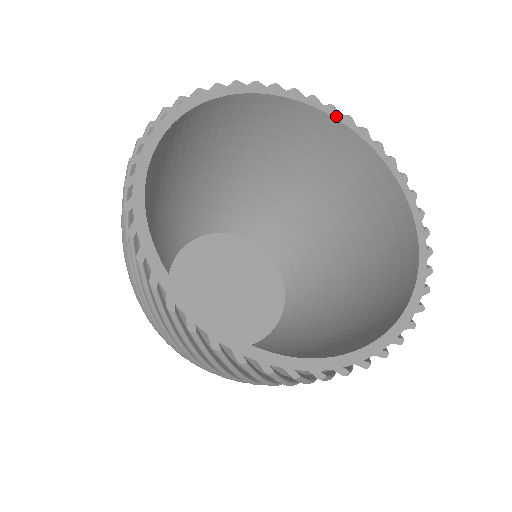
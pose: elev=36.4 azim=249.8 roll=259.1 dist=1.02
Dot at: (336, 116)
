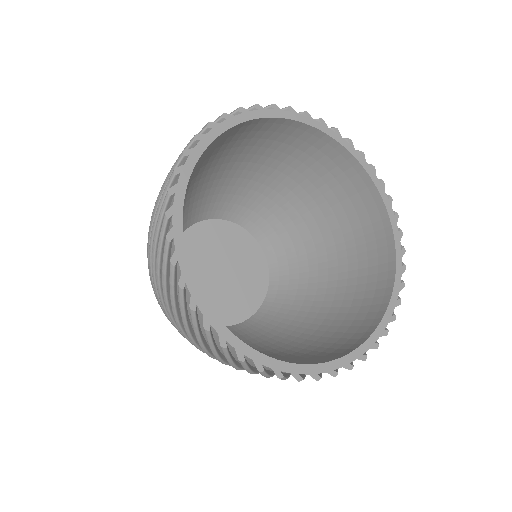
Dot at: (381, 191)
